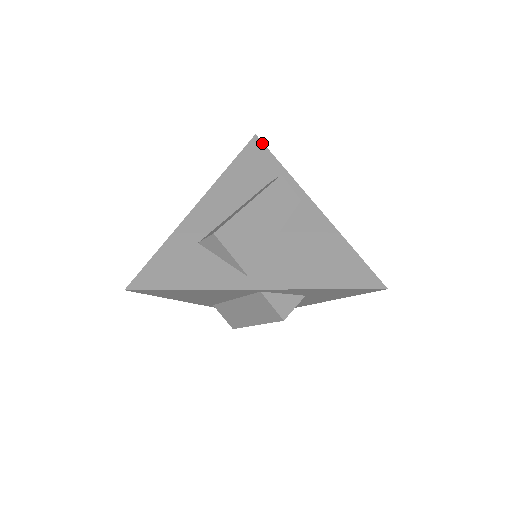
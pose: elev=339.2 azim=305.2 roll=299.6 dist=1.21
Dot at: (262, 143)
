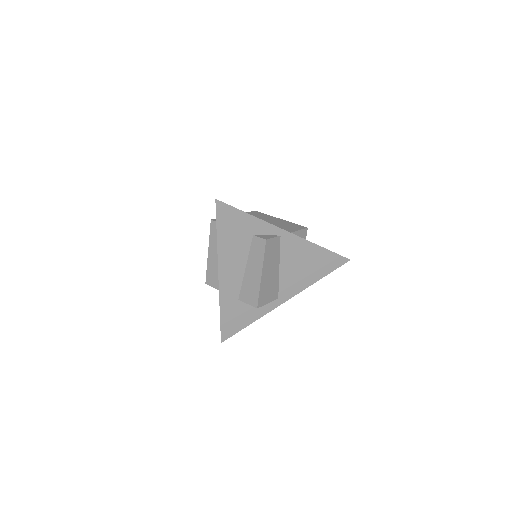
Dot at: (226, 205)
